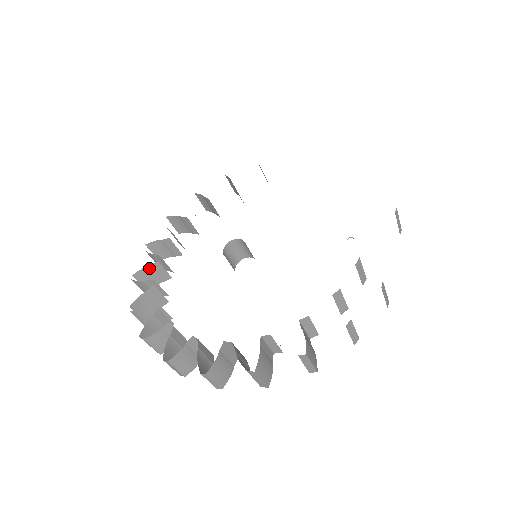
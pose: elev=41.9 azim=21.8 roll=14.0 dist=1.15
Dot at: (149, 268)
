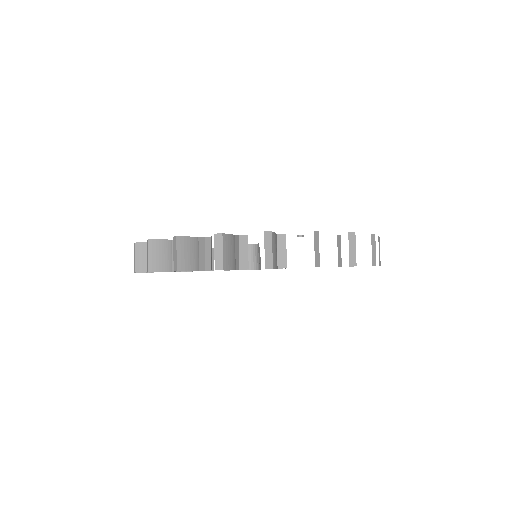
Dot at: occluded
